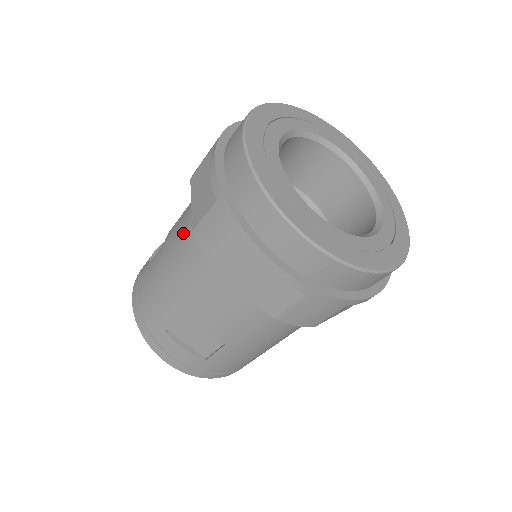
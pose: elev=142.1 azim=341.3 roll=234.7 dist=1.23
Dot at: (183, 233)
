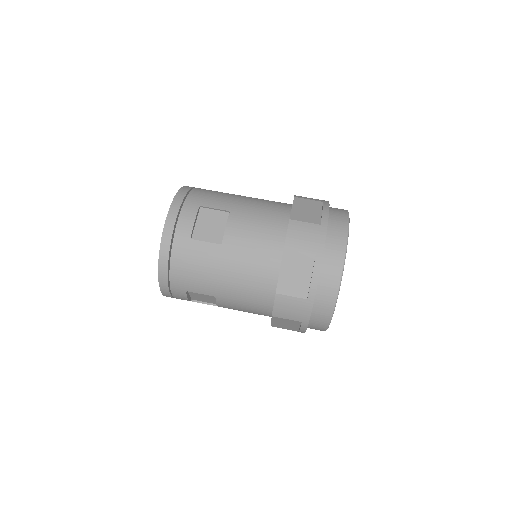
Dot at: (254, 268)
